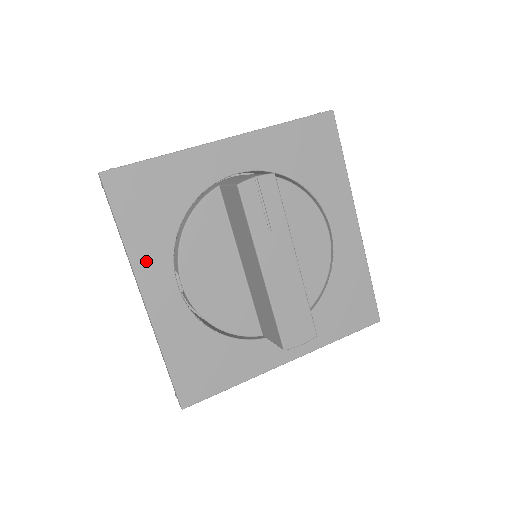
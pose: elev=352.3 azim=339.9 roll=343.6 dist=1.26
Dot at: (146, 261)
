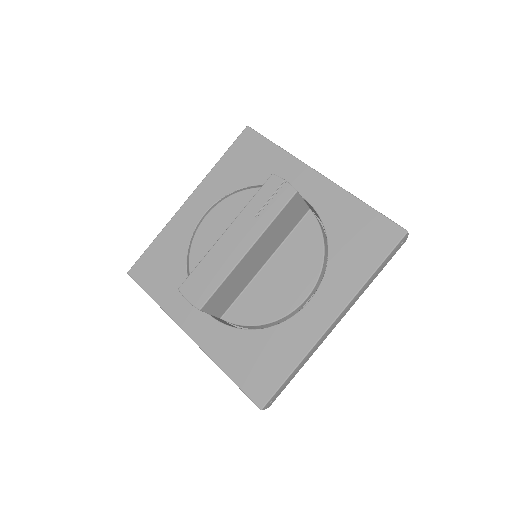
Dot at: (211, 184)
